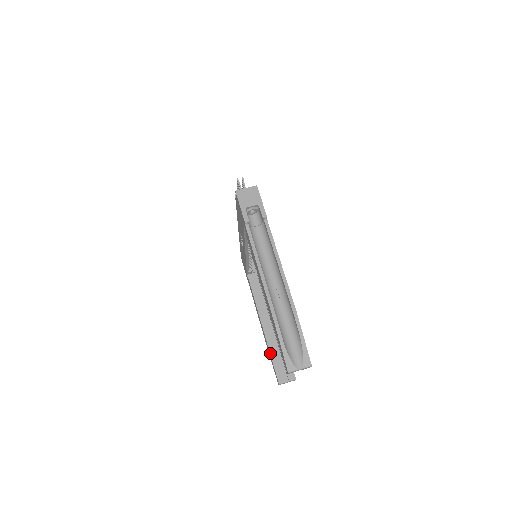
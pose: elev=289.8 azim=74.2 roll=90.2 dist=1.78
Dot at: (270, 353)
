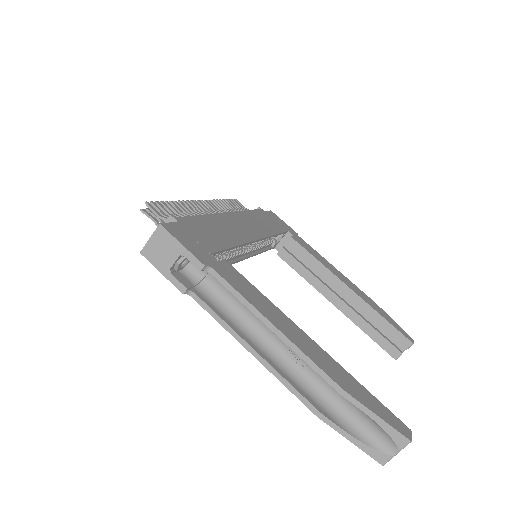
Dot at: occluded
